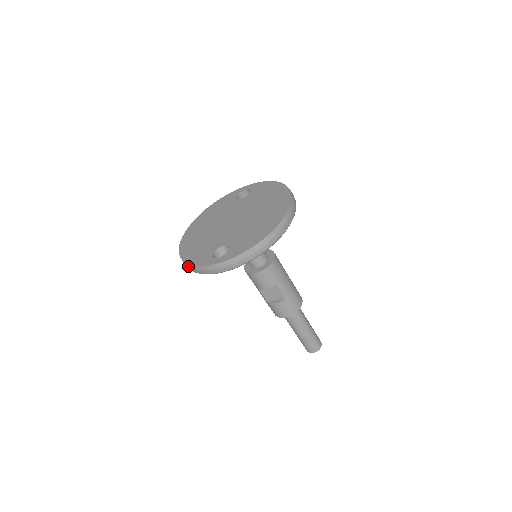
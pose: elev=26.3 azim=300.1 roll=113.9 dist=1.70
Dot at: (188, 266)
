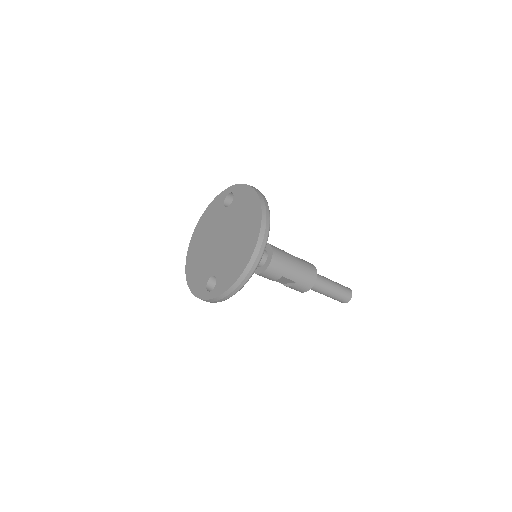
Dot at: occluded
